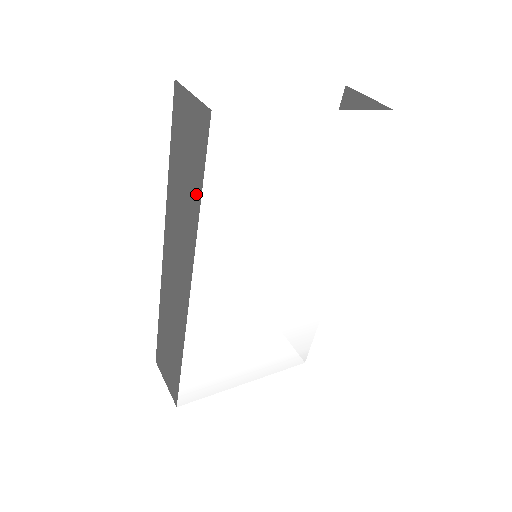
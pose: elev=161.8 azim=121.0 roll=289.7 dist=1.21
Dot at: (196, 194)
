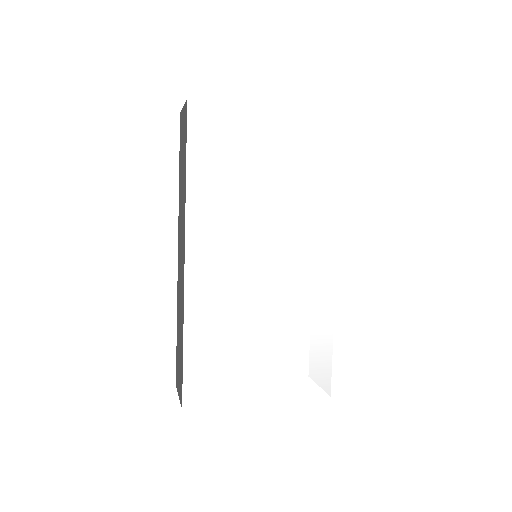
Dot at: (185, 167)
